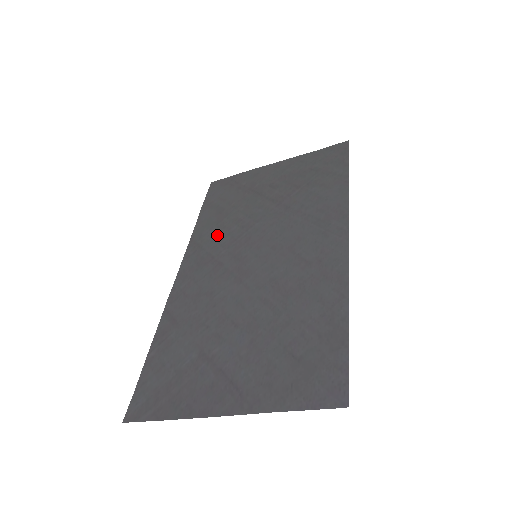
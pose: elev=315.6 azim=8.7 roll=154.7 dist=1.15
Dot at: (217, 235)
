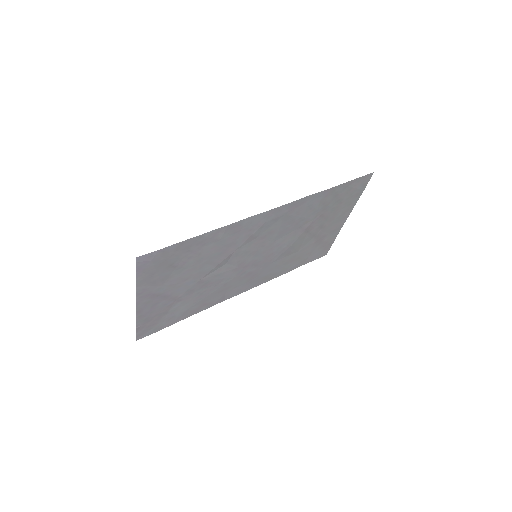
Dot at: (275, 267)
